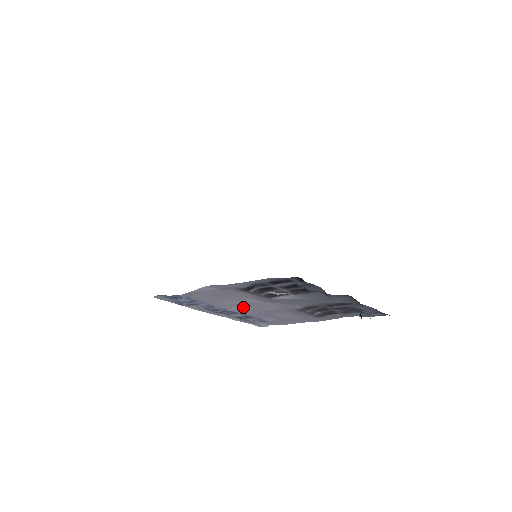
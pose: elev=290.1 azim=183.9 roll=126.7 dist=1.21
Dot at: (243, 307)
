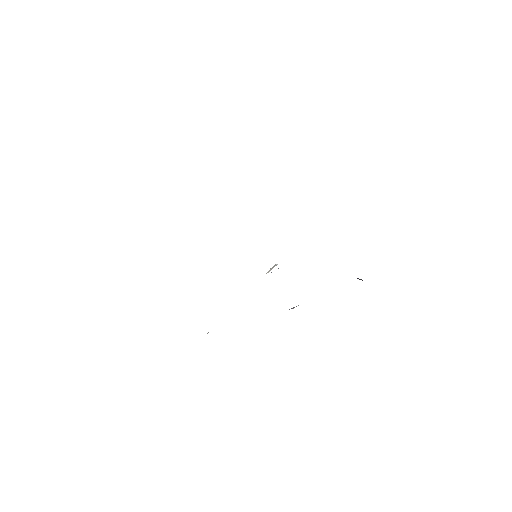
Dot at: occluded
